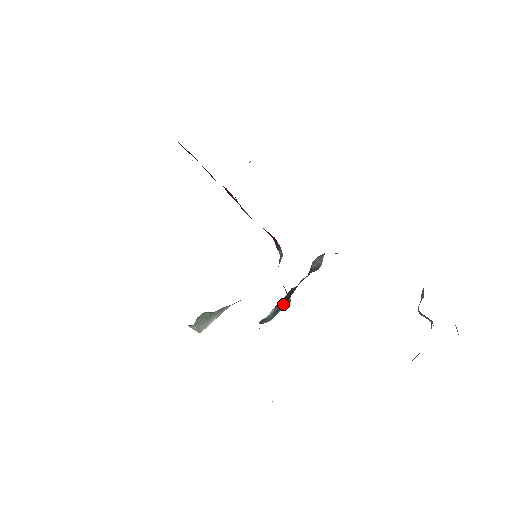
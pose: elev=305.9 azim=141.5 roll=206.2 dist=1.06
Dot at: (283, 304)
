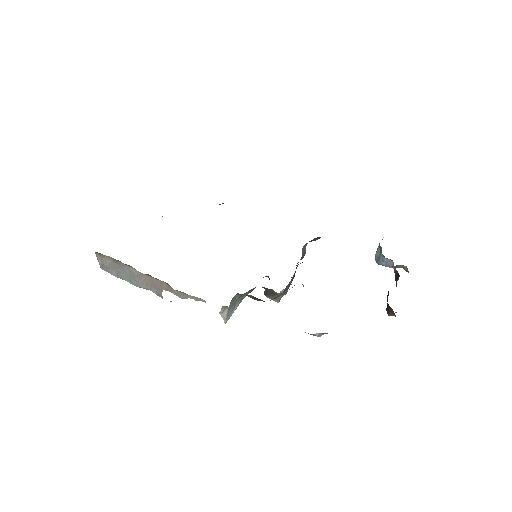
Dot at: (293, 278)
